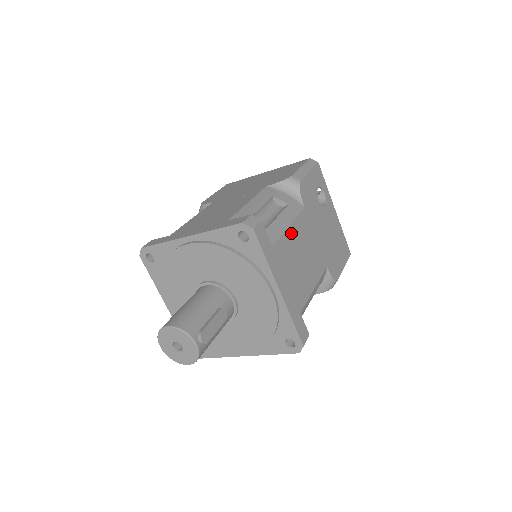
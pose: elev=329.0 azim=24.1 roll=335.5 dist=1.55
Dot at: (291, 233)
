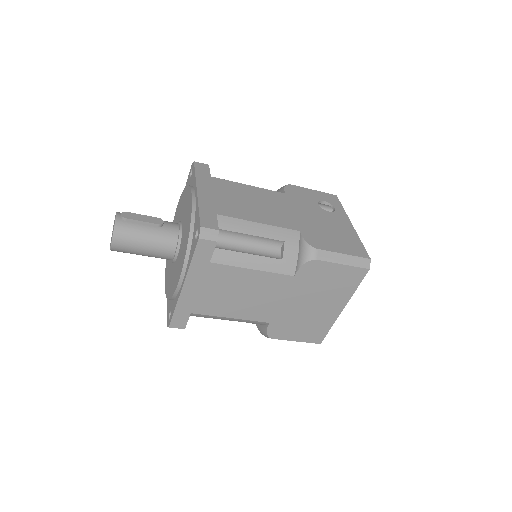
Dot at: (247, 188)
